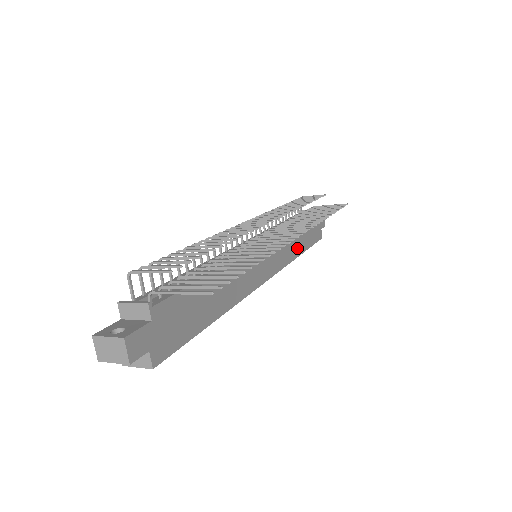
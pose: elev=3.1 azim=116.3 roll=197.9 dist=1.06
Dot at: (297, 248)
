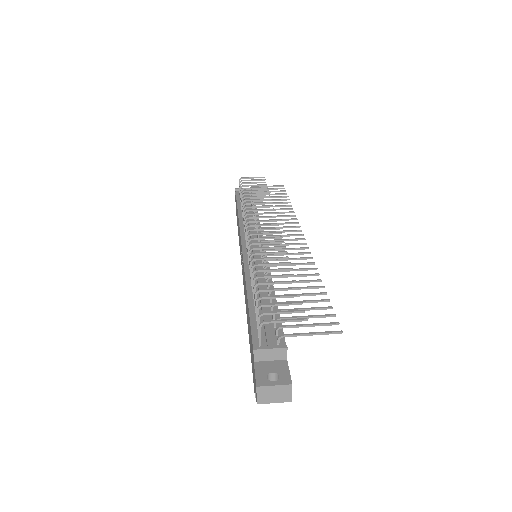
Dot at: occluded
